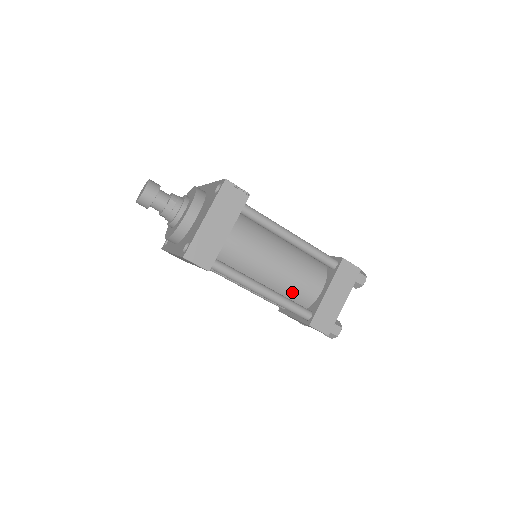
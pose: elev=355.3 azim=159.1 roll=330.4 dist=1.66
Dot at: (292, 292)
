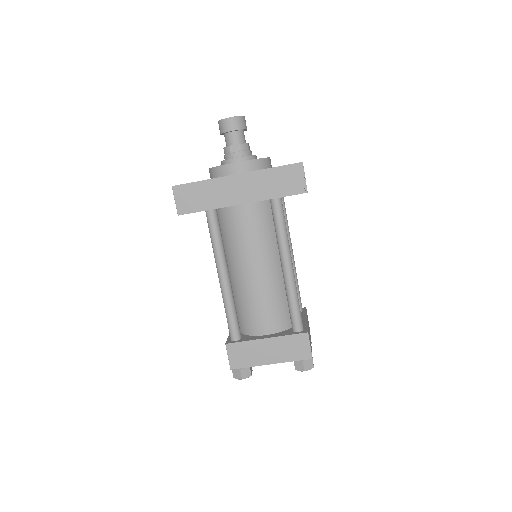
Dot at: occluded
